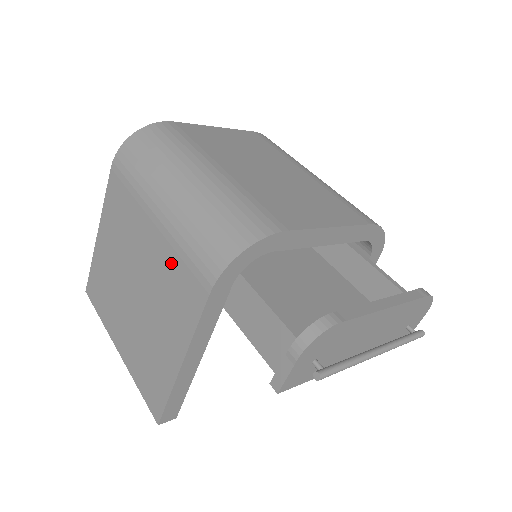
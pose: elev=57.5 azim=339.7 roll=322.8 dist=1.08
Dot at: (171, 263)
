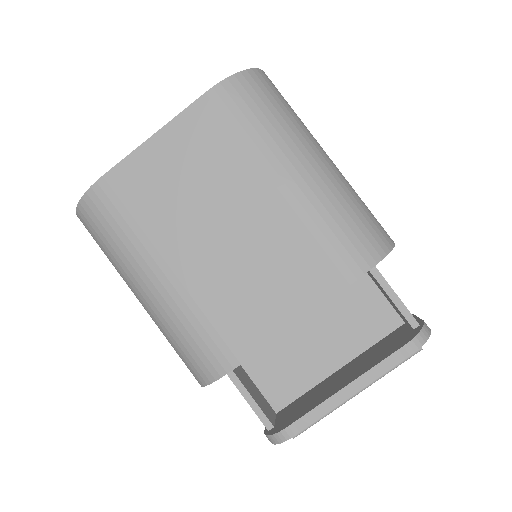
Dot at: occluded
